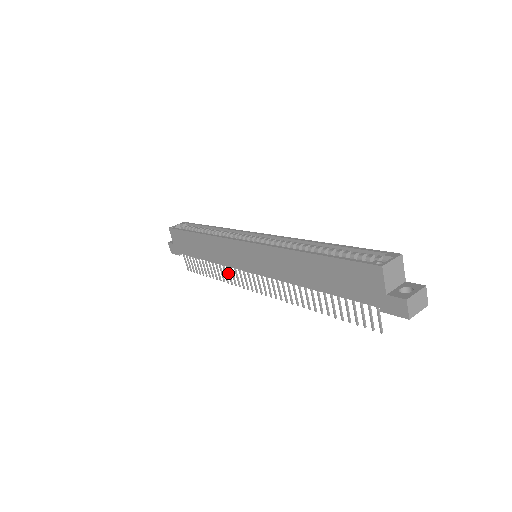
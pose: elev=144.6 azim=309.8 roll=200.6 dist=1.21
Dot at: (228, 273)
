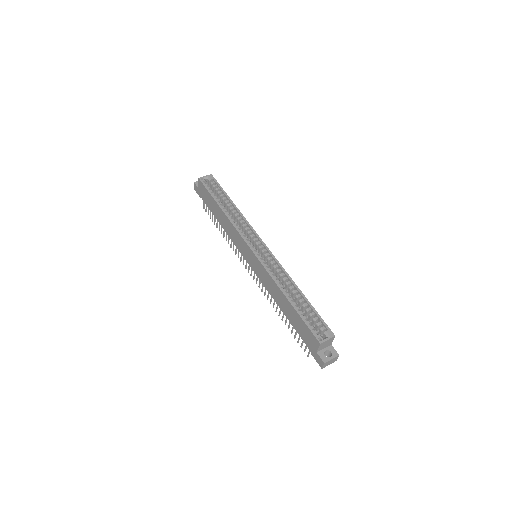
Dot at: (233, 245)
